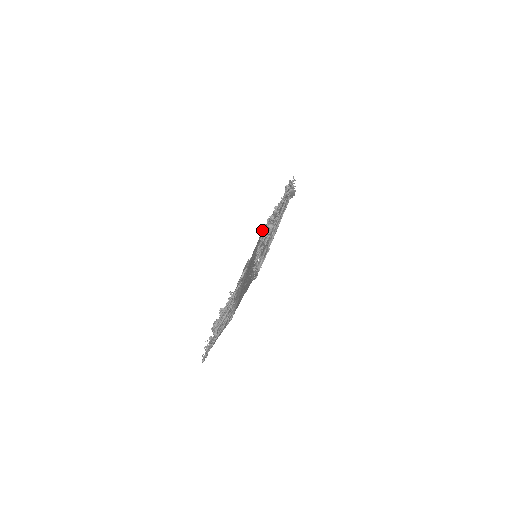
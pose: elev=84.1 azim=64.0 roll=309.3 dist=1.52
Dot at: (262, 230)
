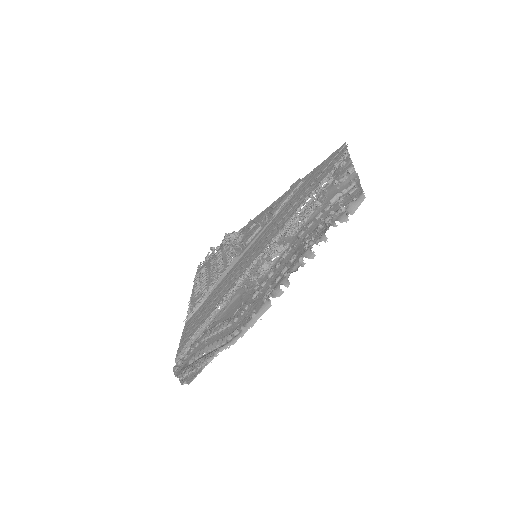
Dot at: (319, 182)
